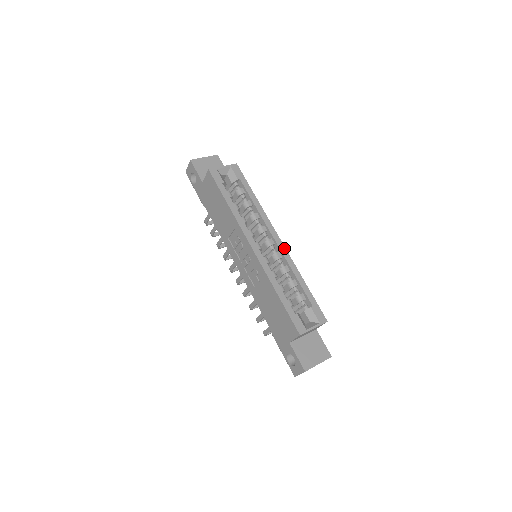
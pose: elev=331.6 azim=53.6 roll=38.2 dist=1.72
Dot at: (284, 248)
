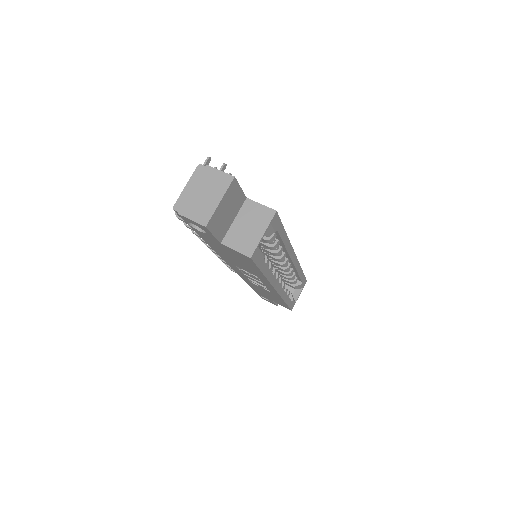
Dot at: (296, 260)
